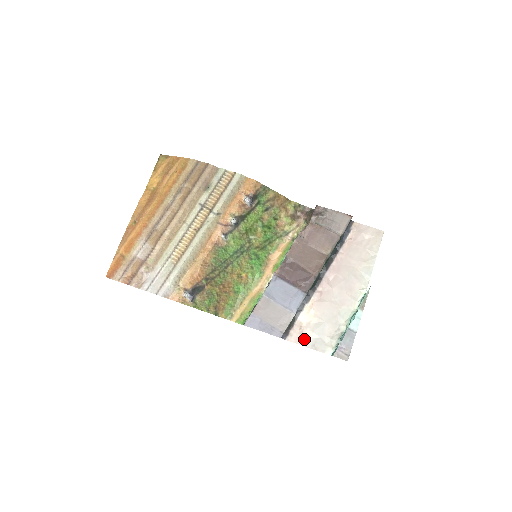
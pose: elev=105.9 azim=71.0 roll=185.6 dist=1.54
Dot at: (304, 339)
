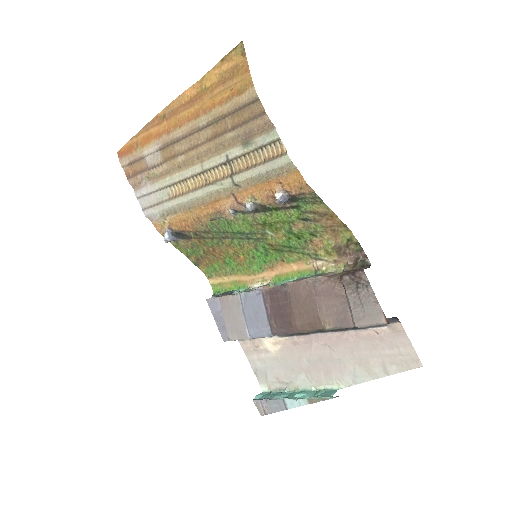
Dot at: (253, 357)
